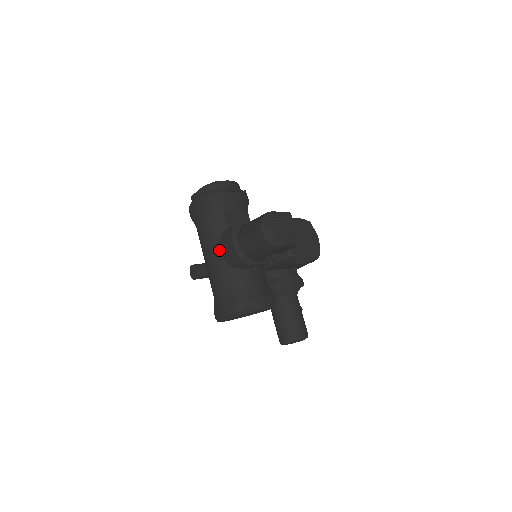
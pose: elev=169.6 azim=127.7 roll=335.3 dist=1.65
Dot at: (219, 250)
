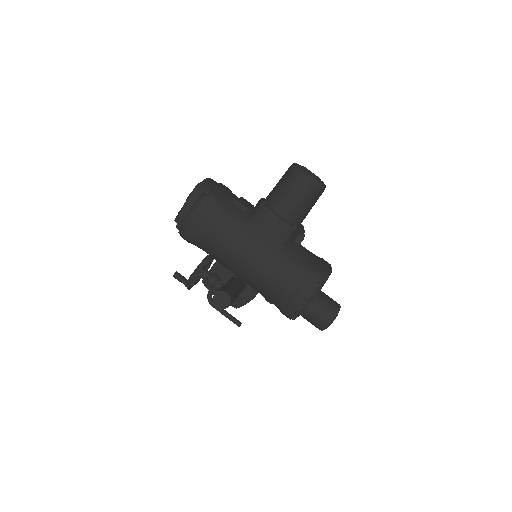
Dot at: (257, 239)
